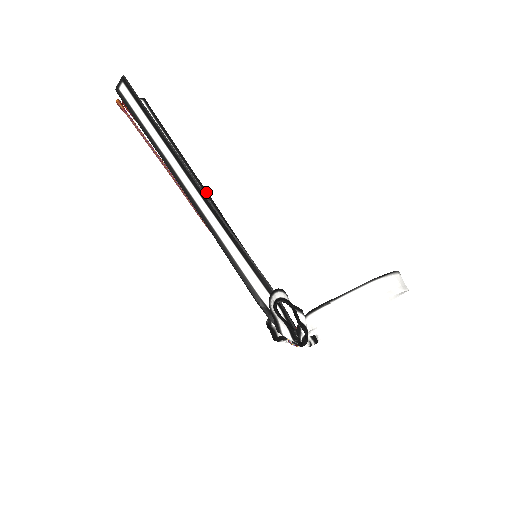
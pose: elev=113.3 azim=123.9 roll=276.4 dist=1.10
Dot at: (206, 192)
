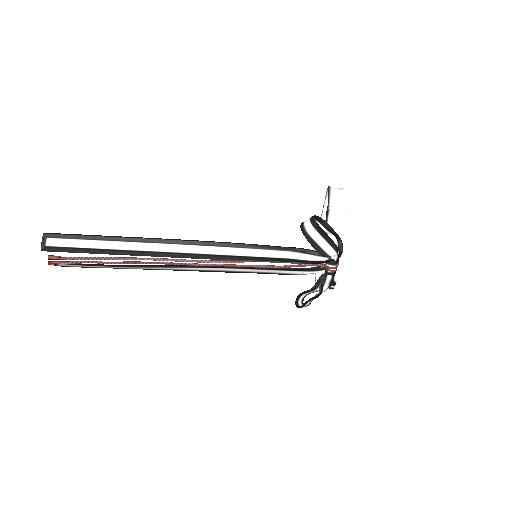
Dot at: (175, 269)
